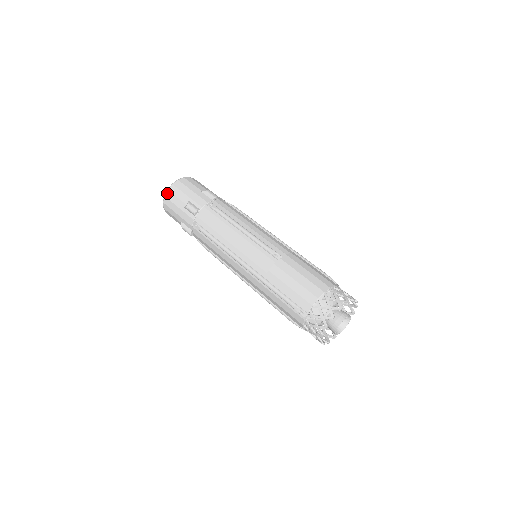
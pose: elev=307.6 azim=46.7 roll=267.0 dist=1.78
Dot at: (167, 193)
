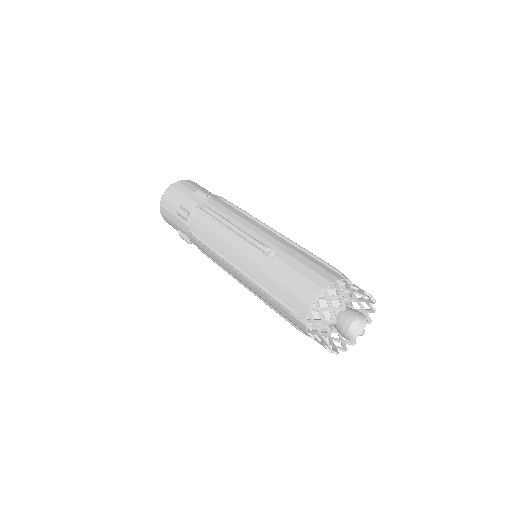
Dot at: (161, 201)
